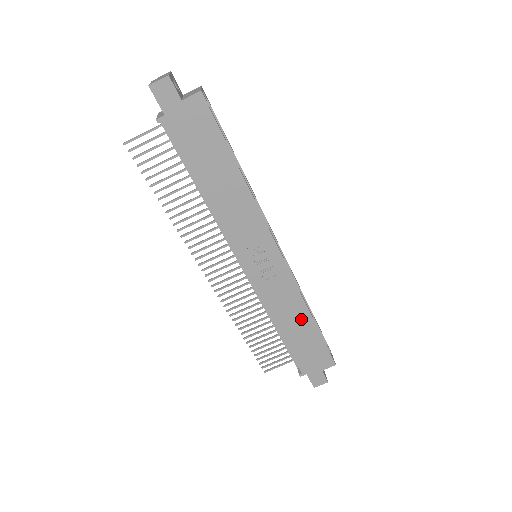
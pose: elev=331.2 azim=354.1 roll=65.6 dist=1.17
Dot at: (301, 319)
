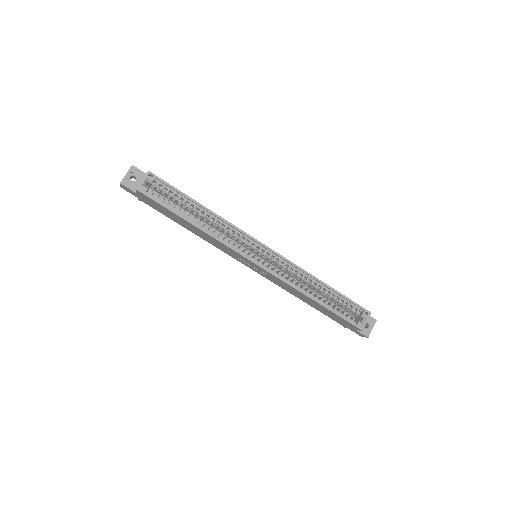
Dot at: (308, 299)
